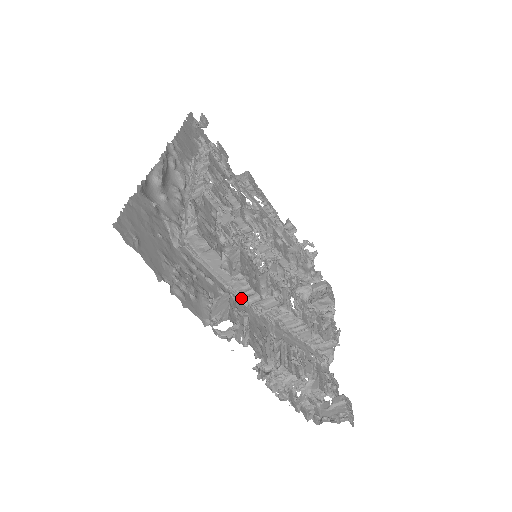
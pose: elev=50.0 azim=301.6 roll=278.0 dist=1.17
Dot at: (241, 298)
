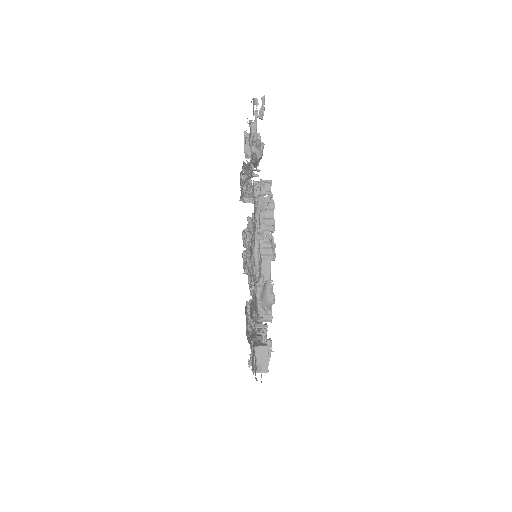
Dot at: occluded
